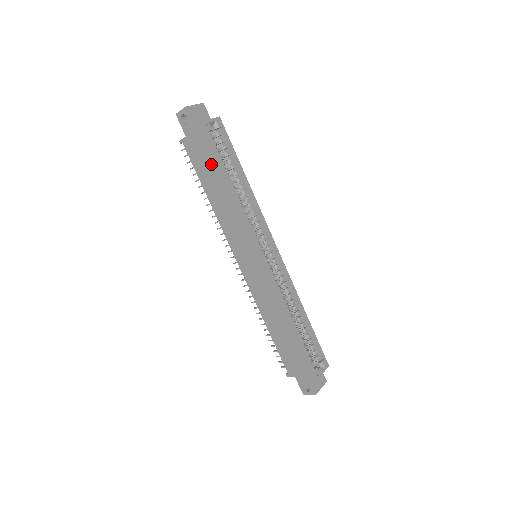
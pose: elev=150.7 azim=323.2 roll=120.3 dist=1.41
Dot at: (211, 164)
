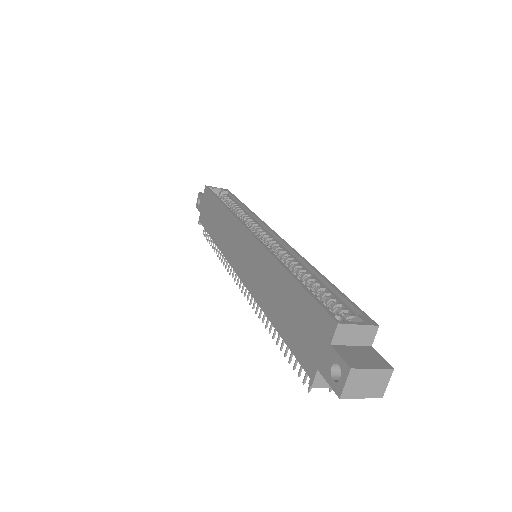
Dot at: (211, 207)
